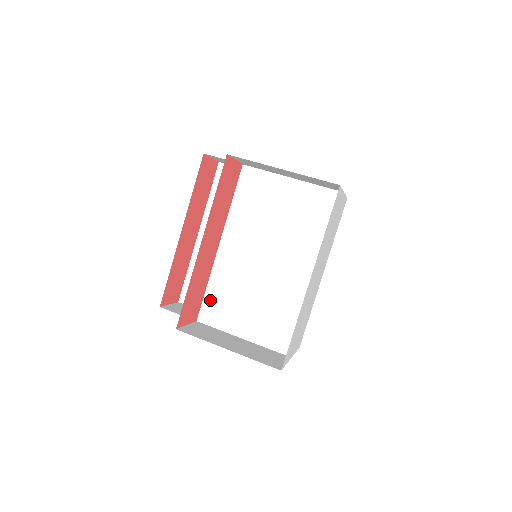
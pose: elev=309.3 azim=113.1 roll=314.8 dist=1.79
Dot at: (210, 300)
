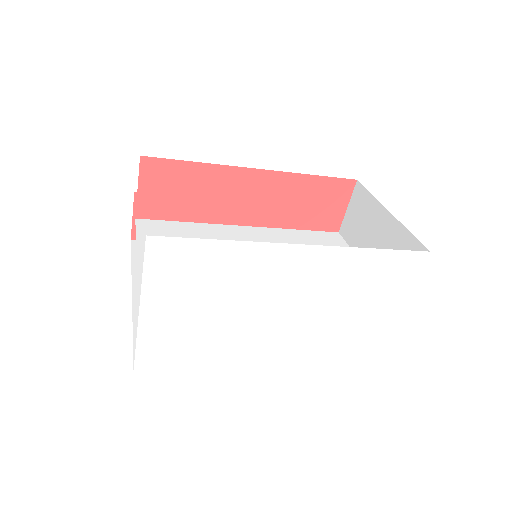
Dot at: (172, 226)
